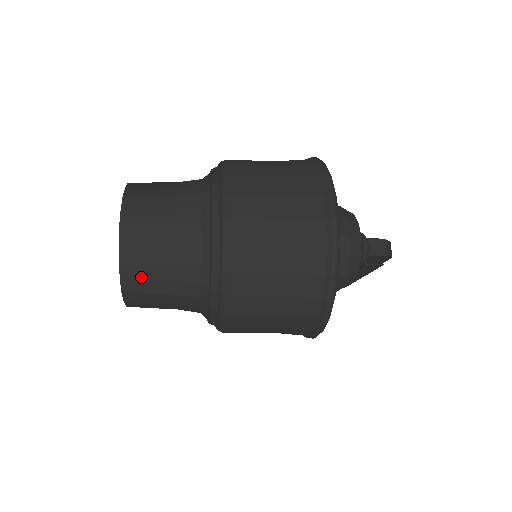
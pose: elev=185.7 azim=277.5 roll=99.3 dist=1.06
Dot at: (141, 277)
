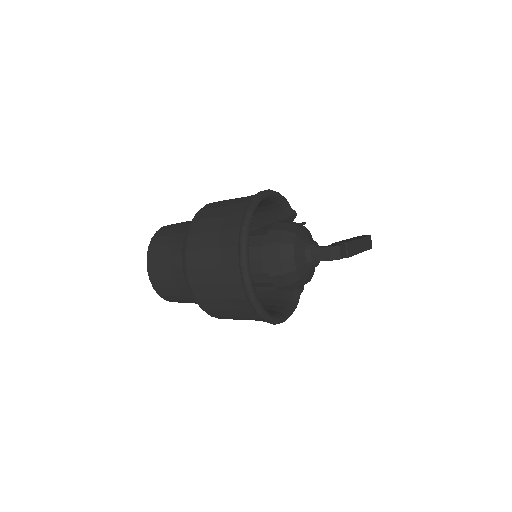
Dot at: (167, 295)
